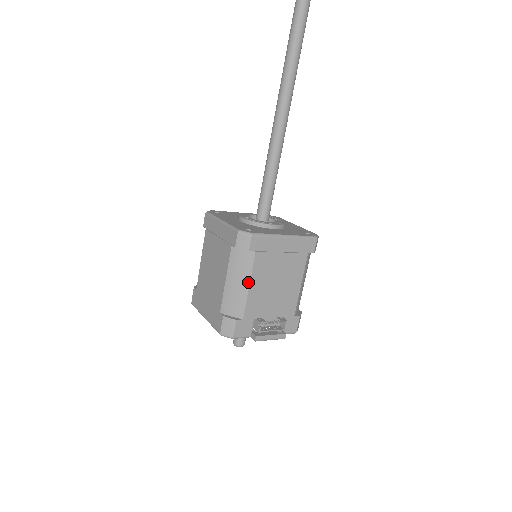
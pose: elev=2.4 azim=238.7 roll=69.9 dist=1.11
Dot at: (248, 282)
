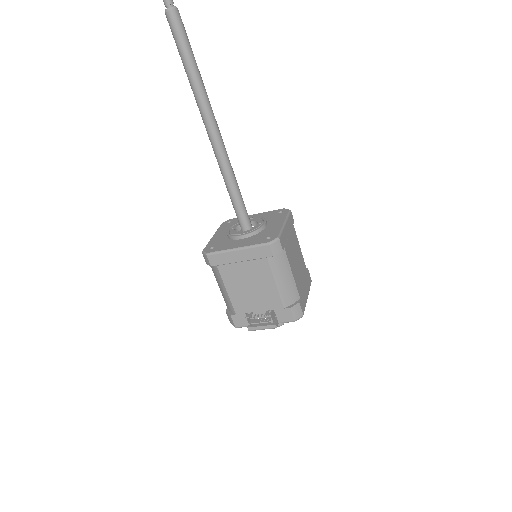
Dot at: (225, 288)
